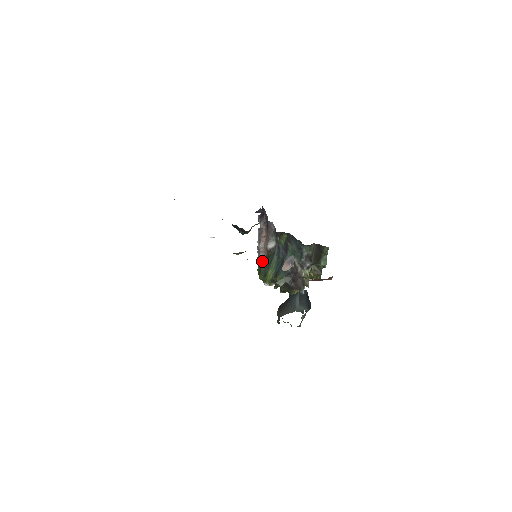
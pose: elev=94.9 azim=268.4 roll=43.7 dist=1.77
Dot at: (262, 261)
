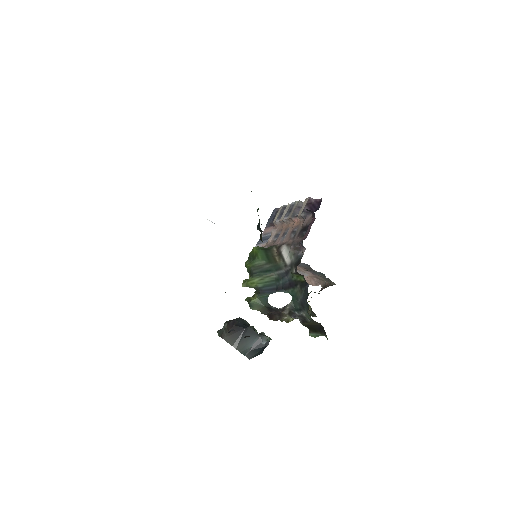
Dot at: (275, 225)
